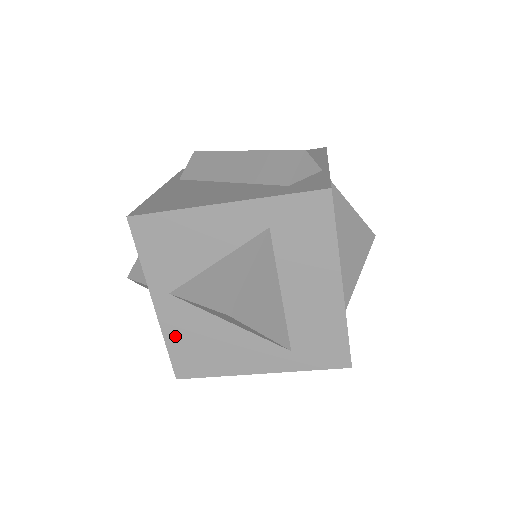
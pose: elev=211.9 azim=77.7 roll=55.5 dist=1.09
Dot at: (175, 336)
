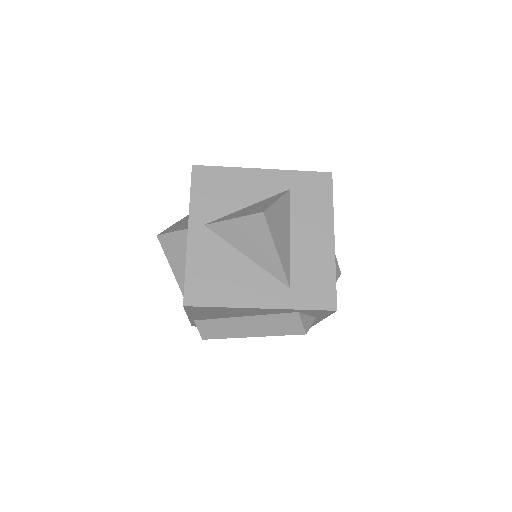
Dot at: (196, 262)
